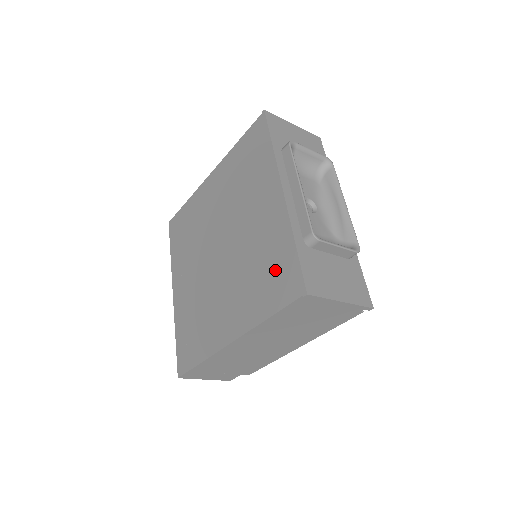
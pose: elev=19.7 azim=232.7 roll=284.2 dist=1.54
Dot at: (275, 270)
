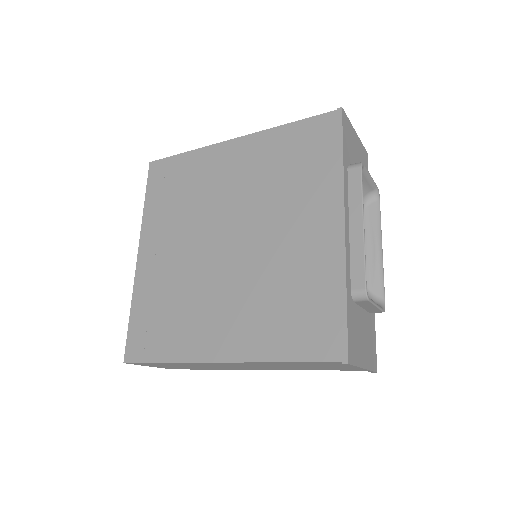
Dot at: (308, 312)
